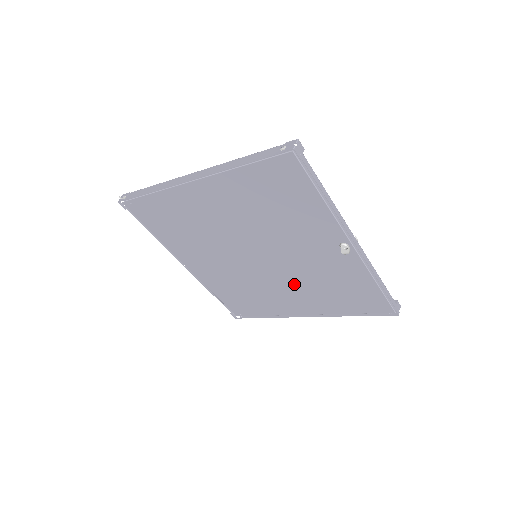
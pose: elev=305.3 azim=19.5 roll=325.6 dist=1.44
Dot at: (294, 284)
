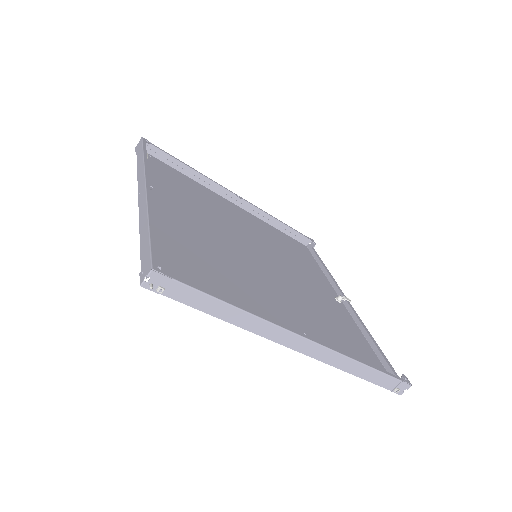
Dot at: (259, 238)
